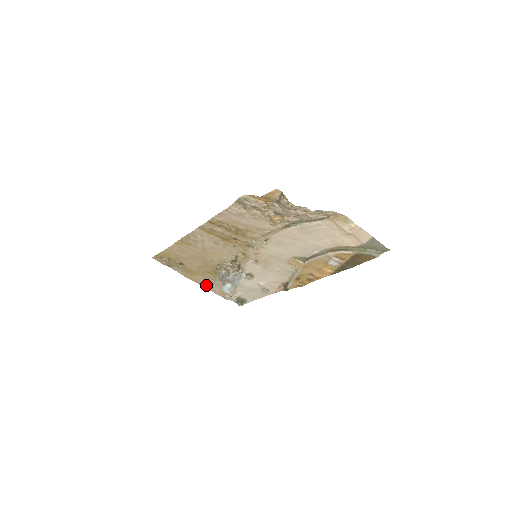
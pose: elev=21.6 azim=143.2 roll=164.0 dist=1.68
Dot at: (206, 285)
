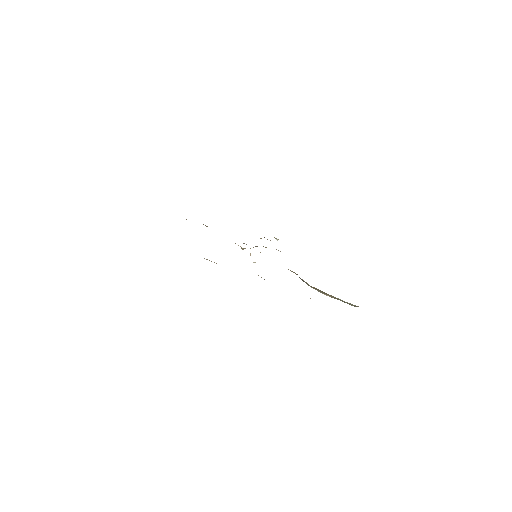
Dot at: occluded
